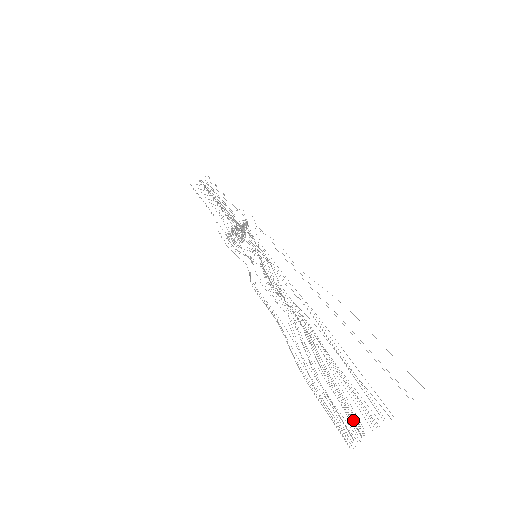
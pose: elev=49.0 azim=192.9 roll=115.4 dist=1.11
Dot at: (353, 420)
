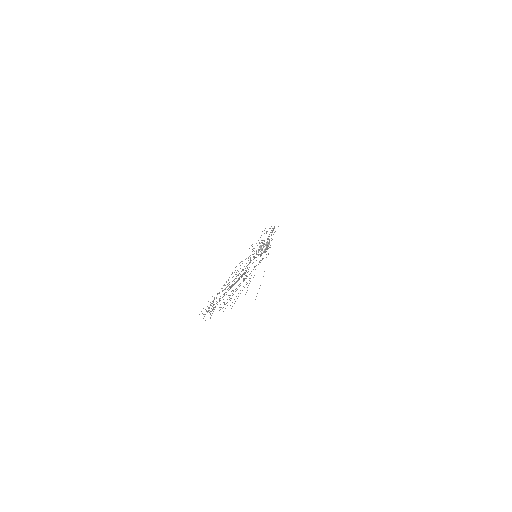
Dot at: occluded
